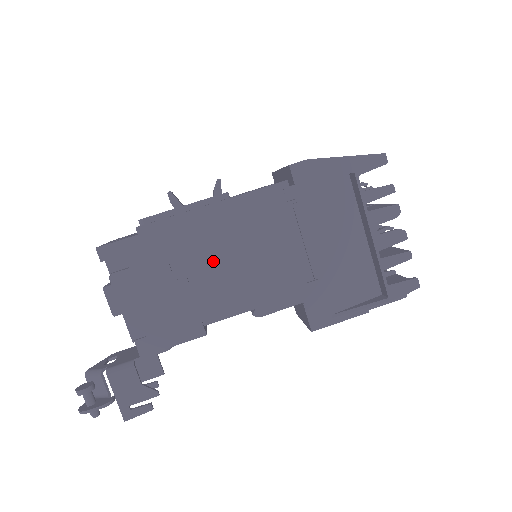
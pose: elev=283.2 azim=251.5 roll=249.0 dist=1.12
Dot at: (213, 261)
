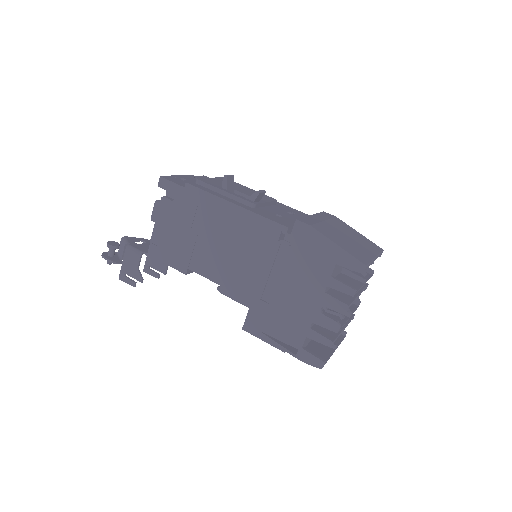
Dot at: (218, 237)
